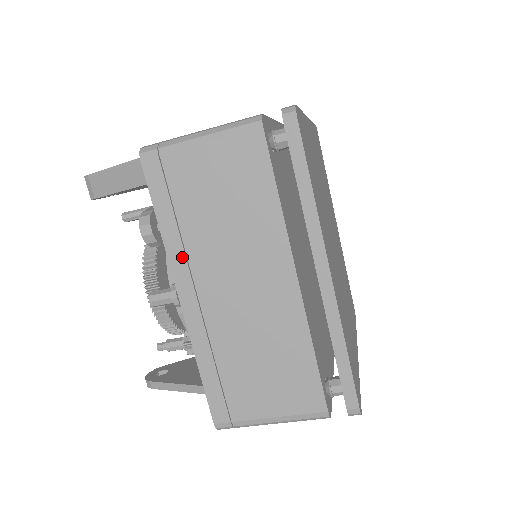
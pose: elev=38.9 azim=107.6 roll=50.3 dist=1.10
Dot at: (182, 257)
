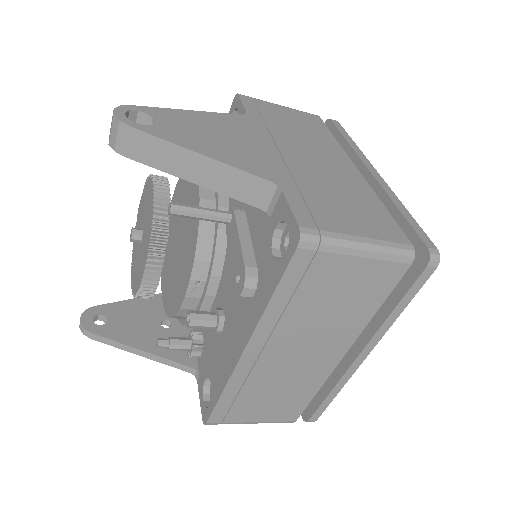
Dot at: (271, 326)
